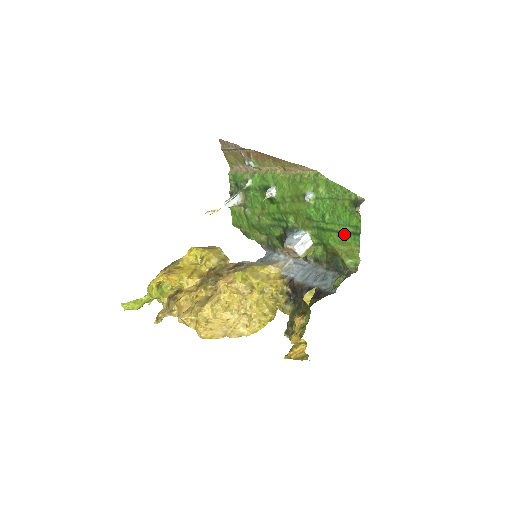
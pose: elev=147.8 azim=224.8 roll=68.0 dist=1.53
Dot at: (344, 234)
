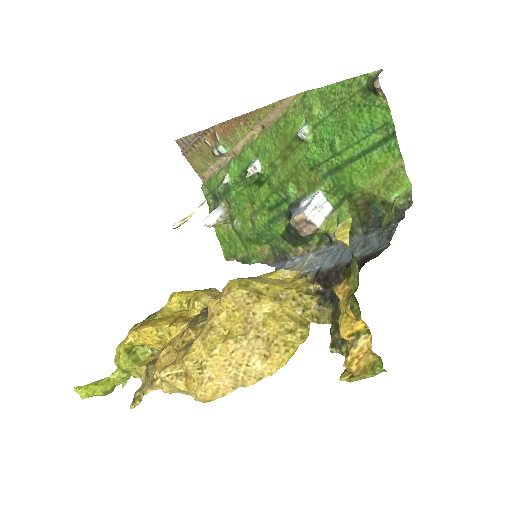
Dot at: (371, 152)
